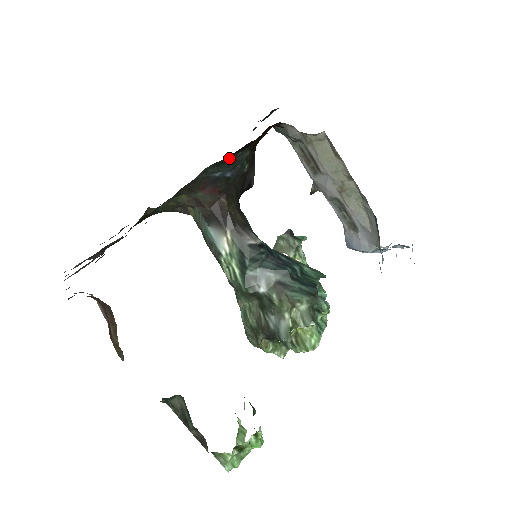
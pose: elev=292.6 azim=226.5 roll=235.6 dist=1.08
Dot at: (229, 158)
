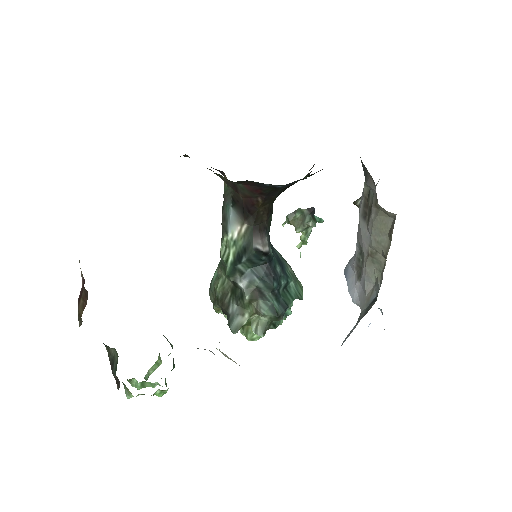
Dot at: occluded
